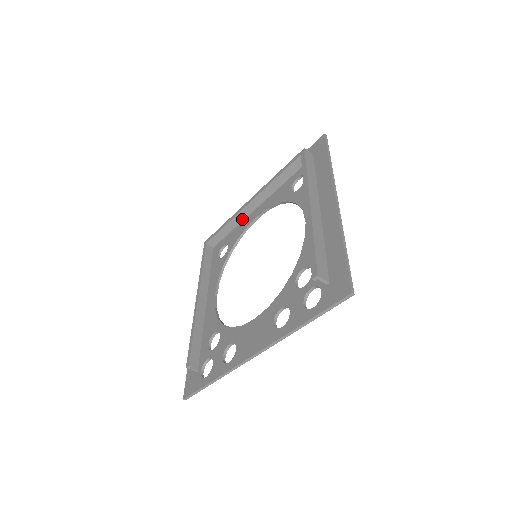
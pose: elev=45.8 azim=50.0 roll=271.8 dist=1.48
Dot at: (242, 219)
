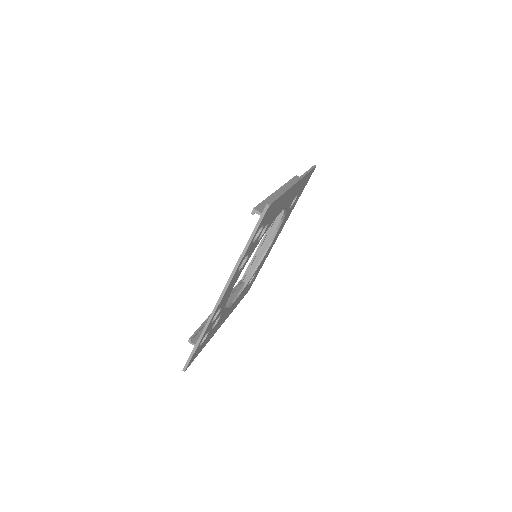
Dot at: occluded
